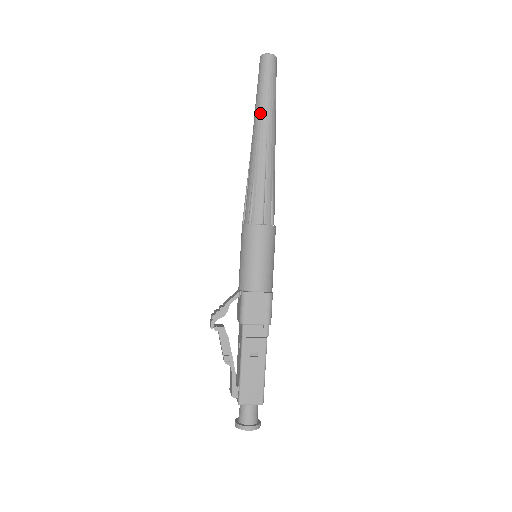
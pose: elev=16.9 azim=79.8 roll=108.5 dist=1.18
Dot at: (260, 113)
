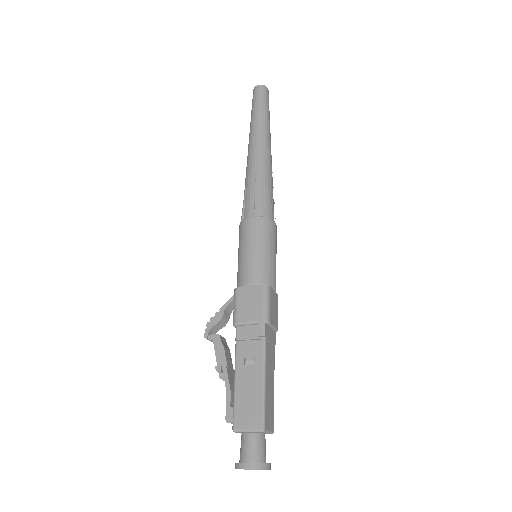
Dot at: (251, 129)
